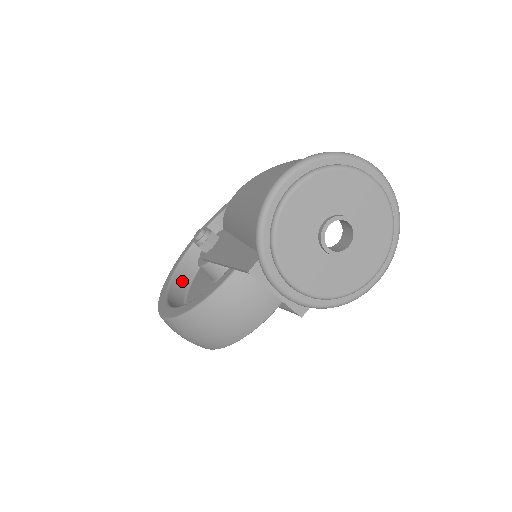
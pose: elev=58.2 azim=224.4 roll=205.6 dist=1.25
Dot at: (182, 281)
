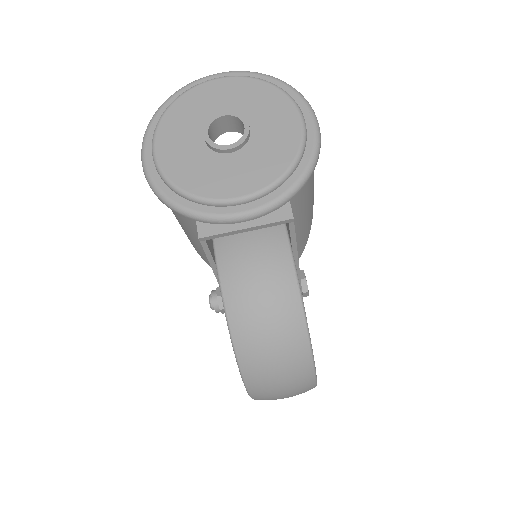
Dot at: occluded
